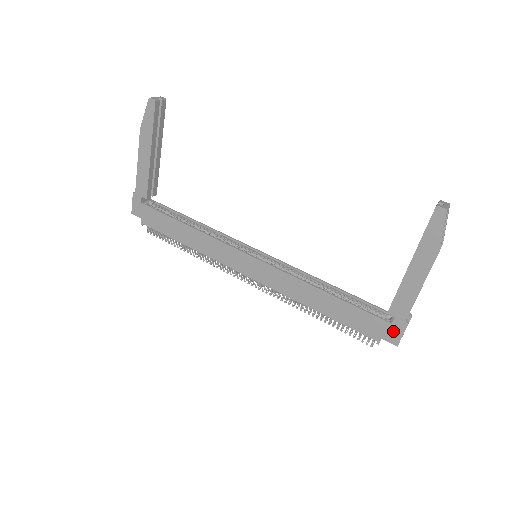
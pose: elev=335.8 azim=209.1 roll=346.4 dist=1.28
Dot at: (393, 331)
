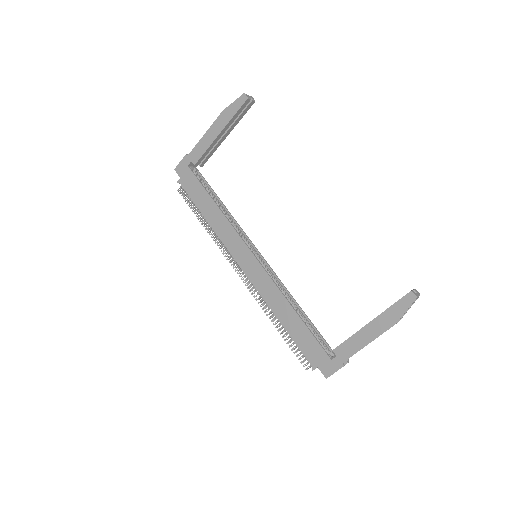
Dot at: (329, 366)
